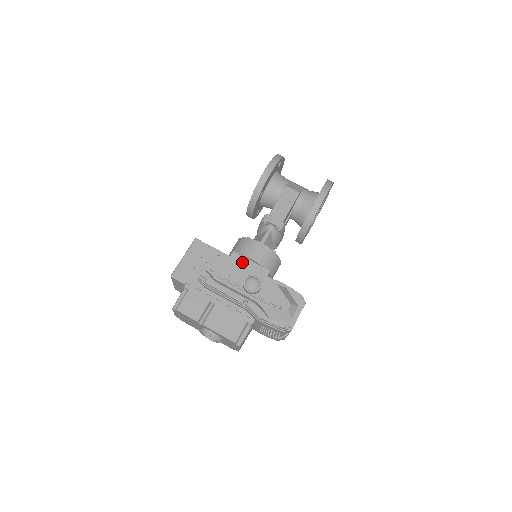
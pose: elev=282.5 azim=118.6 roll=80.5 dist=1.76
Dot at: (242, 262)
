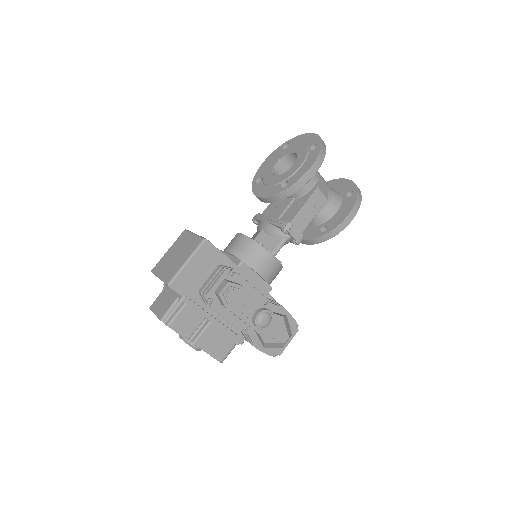
Dot at: (249, 275)
